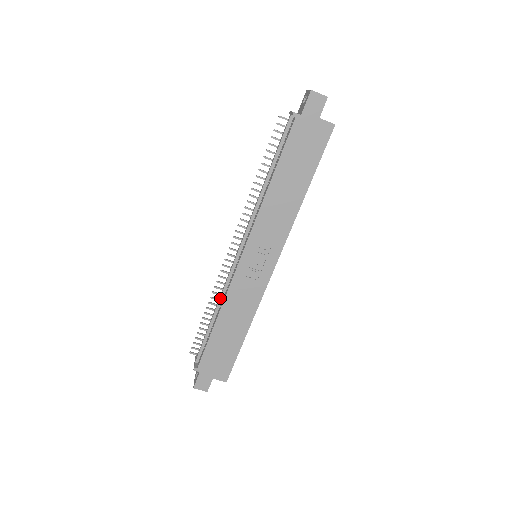
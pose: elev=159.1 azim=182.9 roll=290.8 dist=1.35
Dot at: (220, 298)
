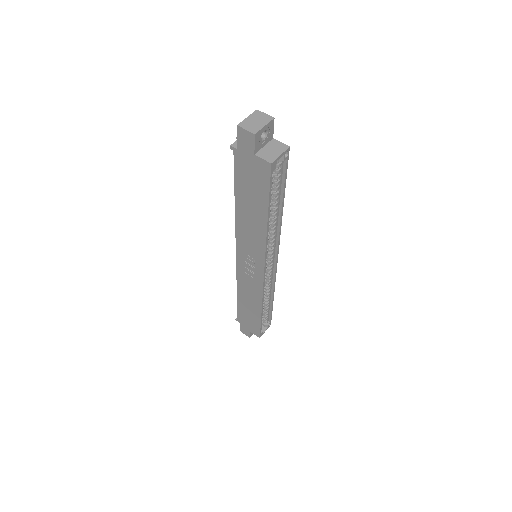
Dot at: occluded
